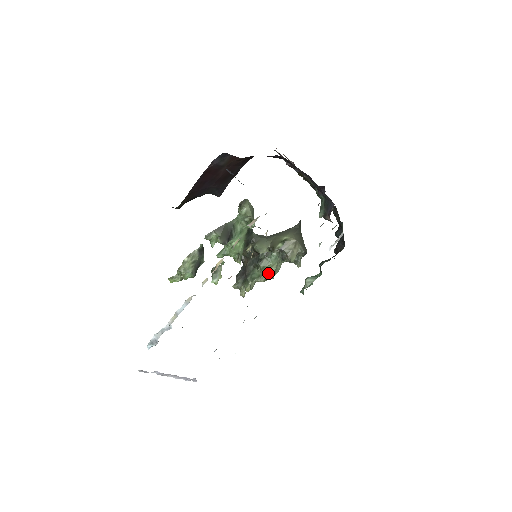
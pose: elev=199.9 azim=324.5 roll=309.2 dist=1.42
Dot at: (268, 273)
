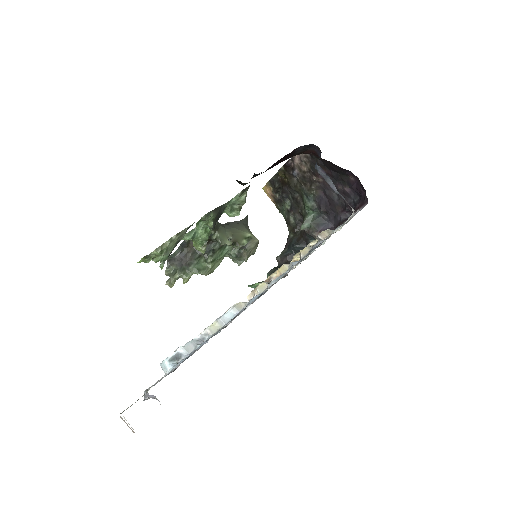
Dot at: (214, 267)
